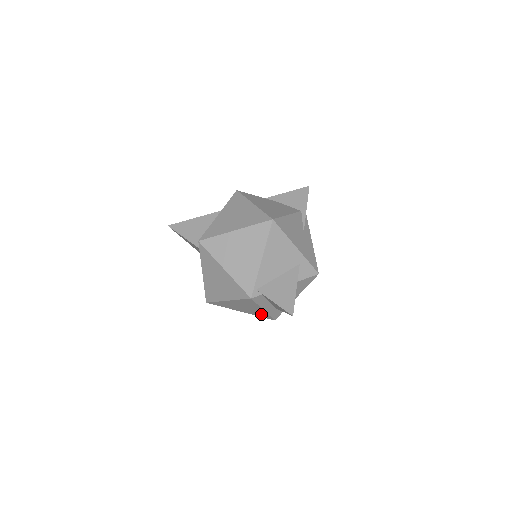
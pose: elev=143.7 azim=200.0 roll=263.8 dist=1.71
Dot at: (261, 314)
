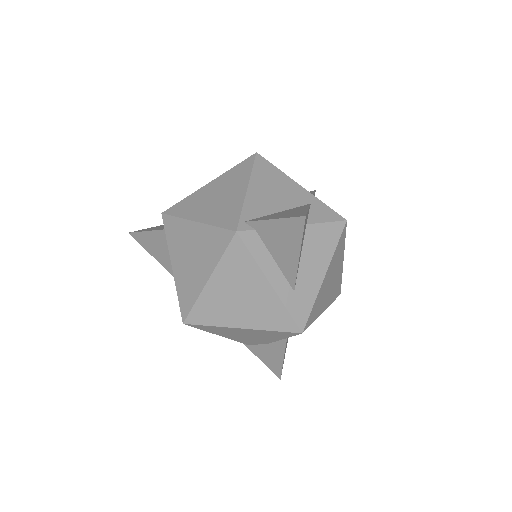
Dot at: (273, 315)
